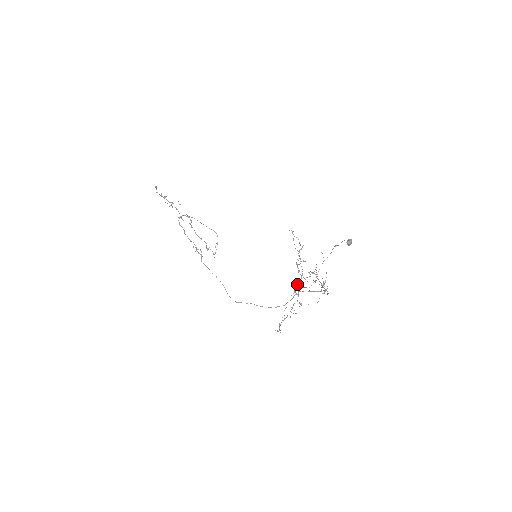
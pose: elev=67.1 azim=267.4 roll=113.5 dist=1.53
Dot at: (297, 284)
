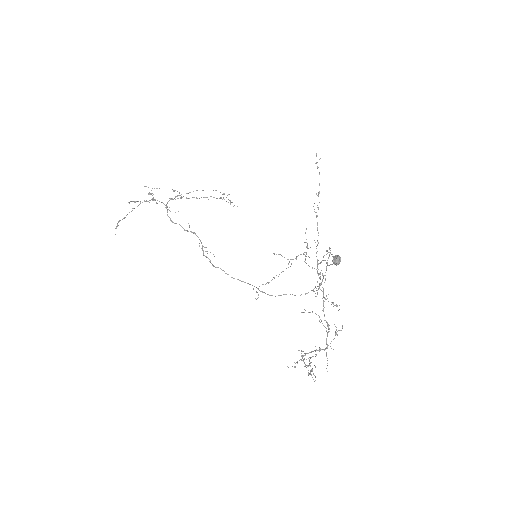
Dot at: (320, 262)
